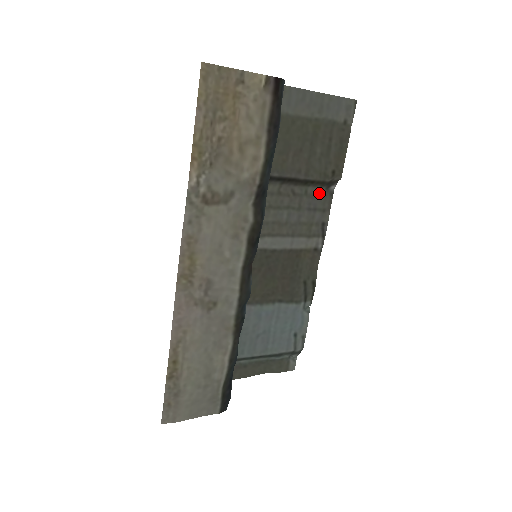
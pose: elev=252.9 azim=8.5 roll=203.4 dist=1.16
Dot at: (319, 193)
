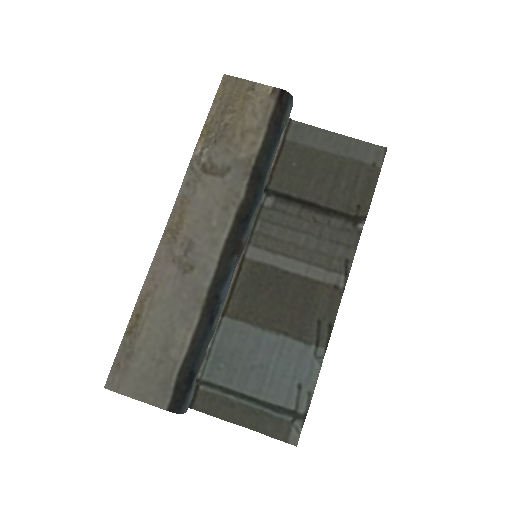
Dot at: (344, 228)
